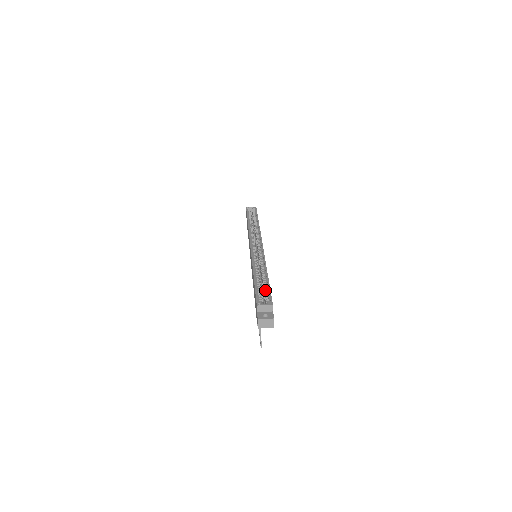
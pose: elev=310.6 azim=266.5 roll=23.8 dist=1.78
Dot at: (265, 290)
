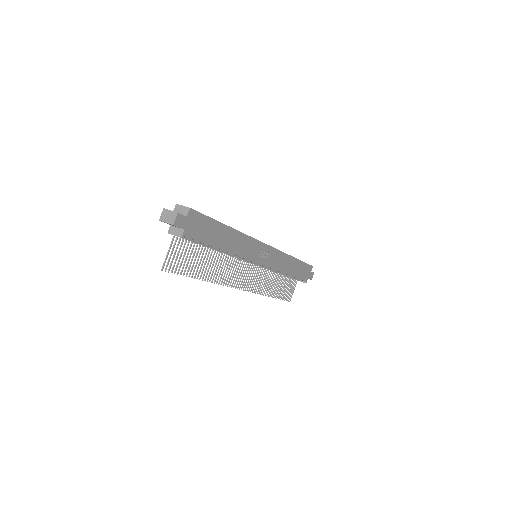
Dot at: occluded
